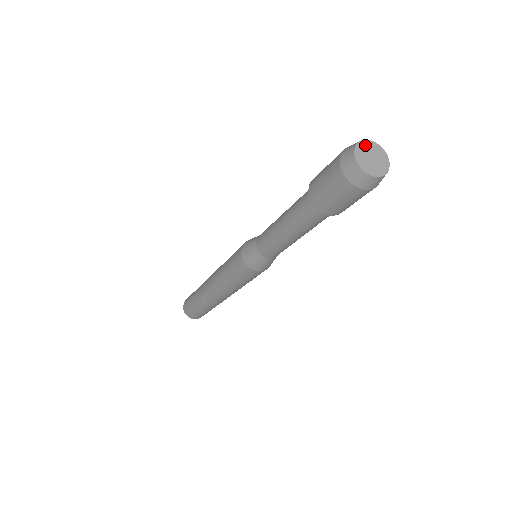
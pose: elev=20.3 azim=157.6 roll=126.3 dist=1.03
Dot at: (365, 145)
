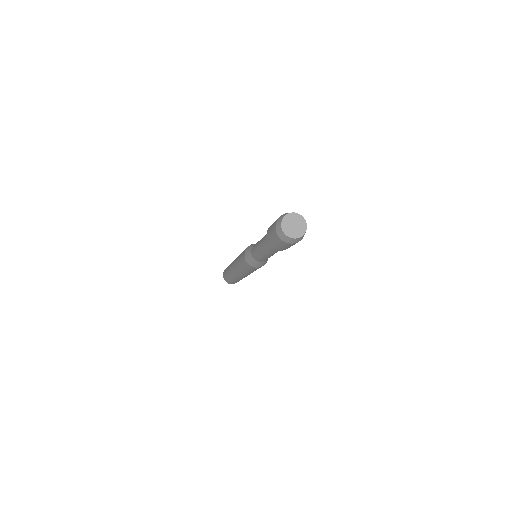
Dot at: (285, 222)
